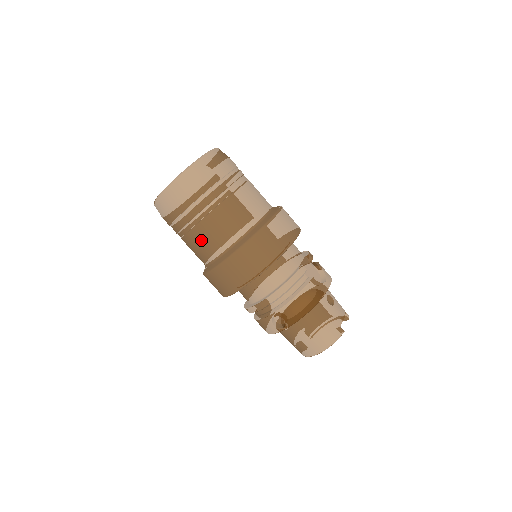
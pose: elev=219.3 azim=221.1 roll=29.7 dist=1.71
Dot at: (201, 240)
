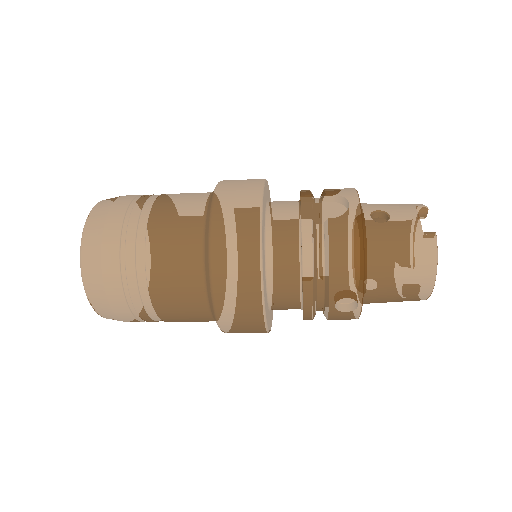
Dot at: (175, 311)
